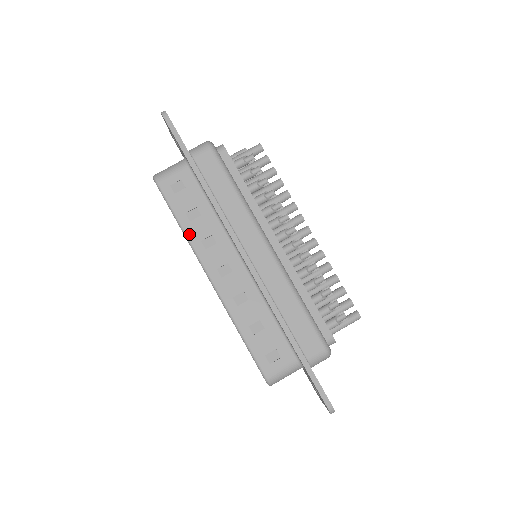
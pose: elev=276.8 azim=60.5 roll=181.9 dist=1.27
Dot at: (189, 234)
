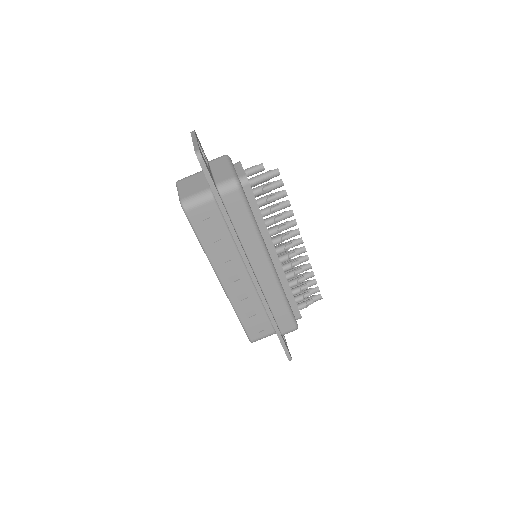
Dot at: (209, 253)
